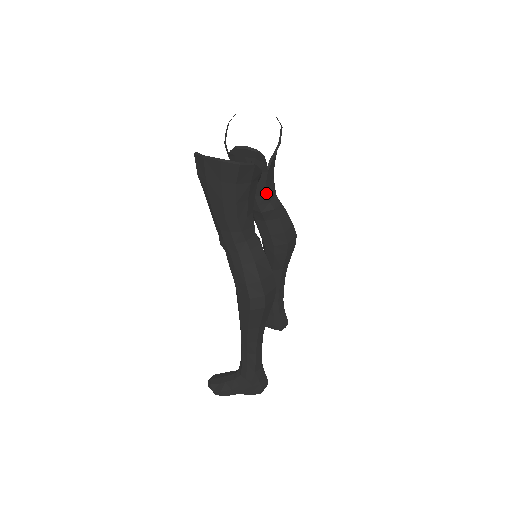
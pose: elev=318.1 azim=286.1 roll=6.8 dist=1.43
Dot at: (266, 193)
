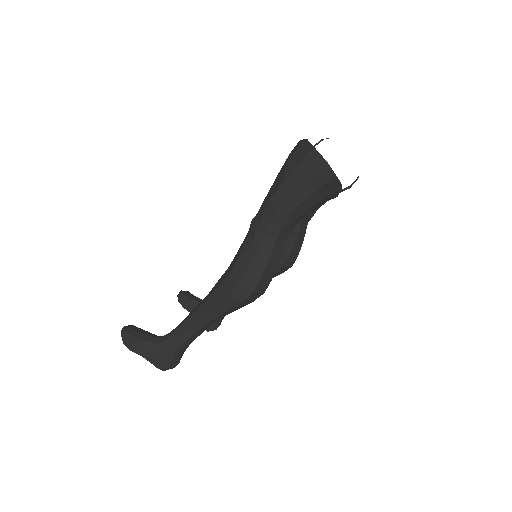
Dot at: occluded
